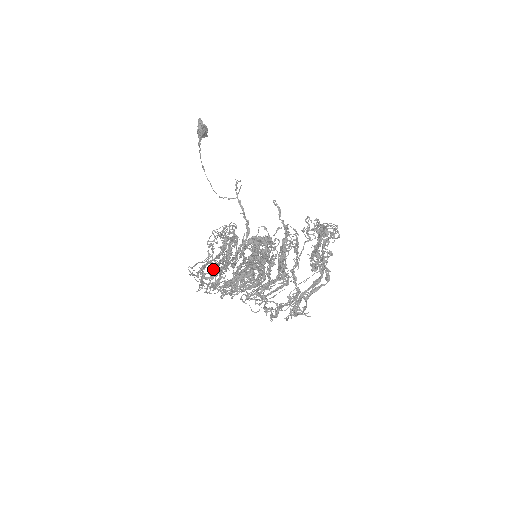
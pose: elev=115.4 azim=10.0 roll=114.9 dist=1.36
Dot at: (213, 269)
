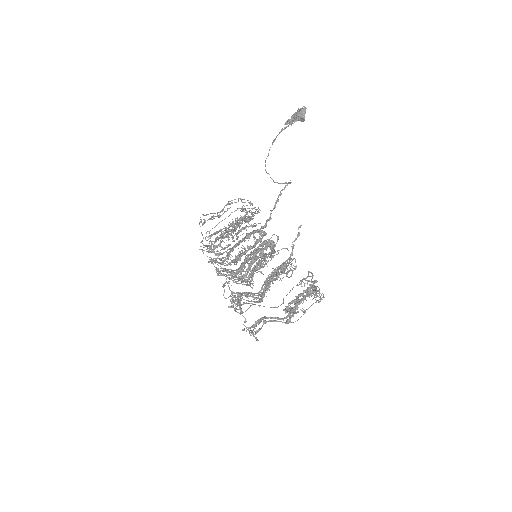
Dot at: (220, 237)
